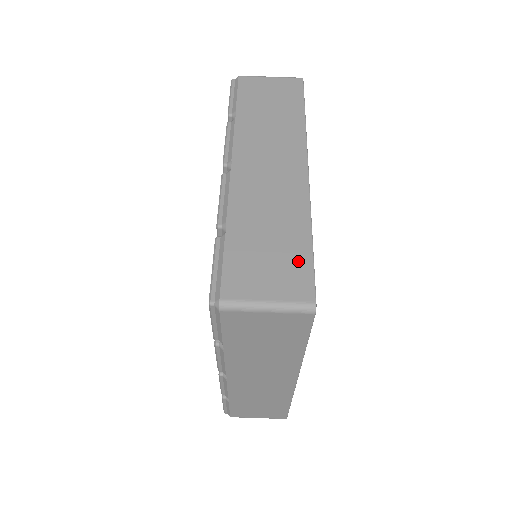
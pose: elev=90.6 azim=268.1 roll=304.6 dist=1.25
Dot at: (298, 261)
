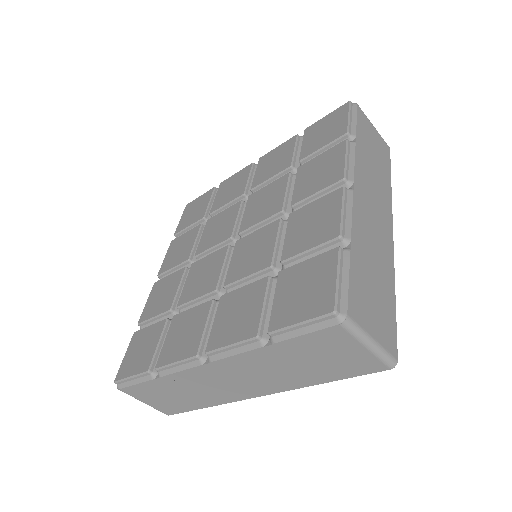
Dot at: (181, 407)
